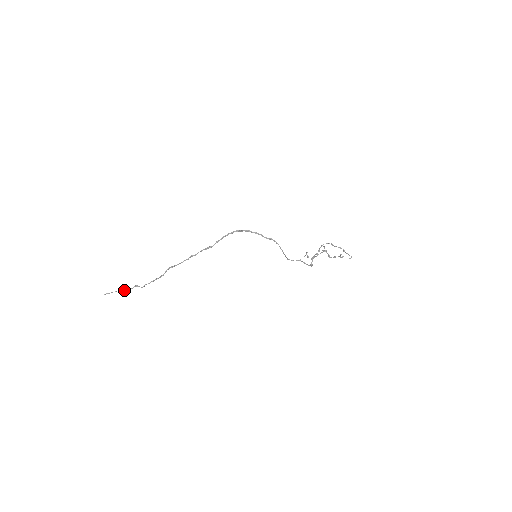
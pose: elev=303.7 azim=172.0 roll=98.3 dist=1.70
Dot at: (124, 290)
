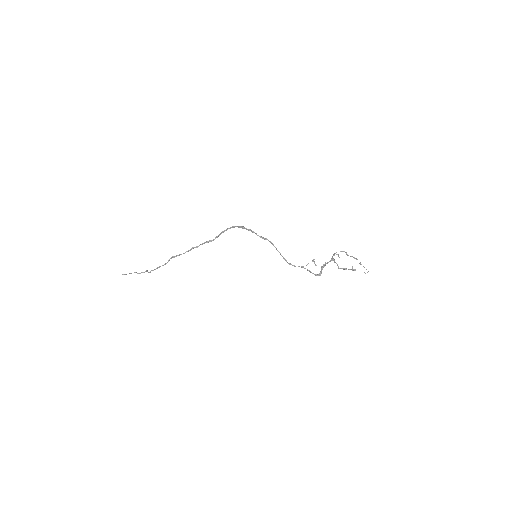
Dot at: (137, 273)
